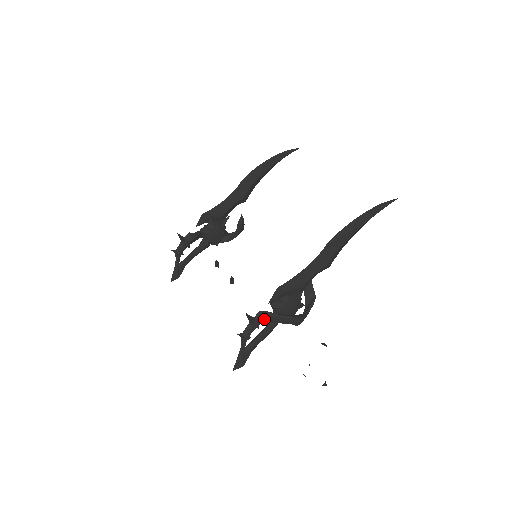
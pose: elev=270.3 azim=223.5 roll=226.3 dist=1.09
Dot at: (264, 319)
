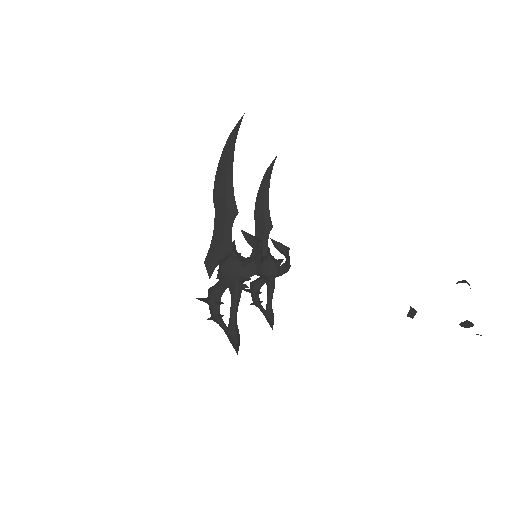
Dot at: (214, 293)
